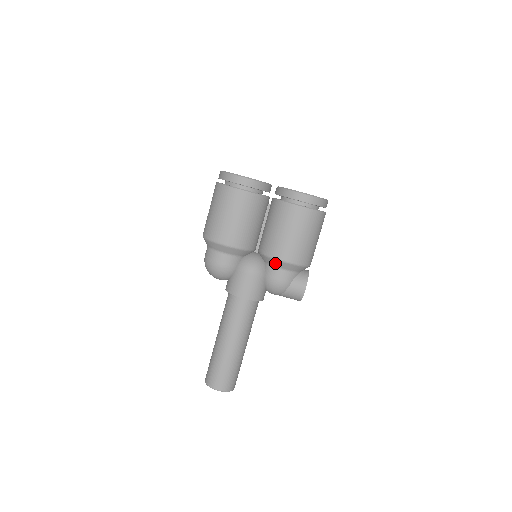
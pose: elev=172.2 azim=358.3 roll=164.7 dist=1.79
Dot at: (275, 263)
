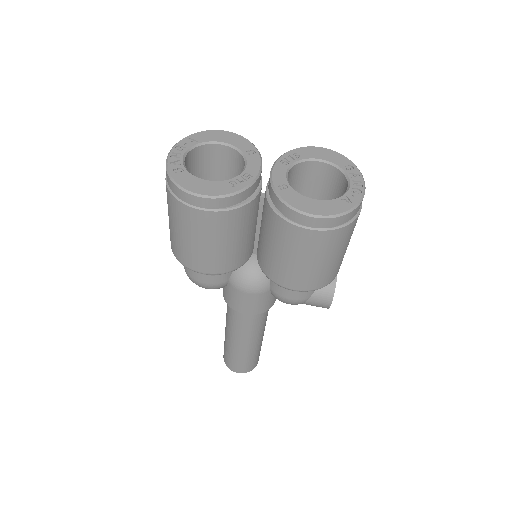
Dot at: (280, 286)
